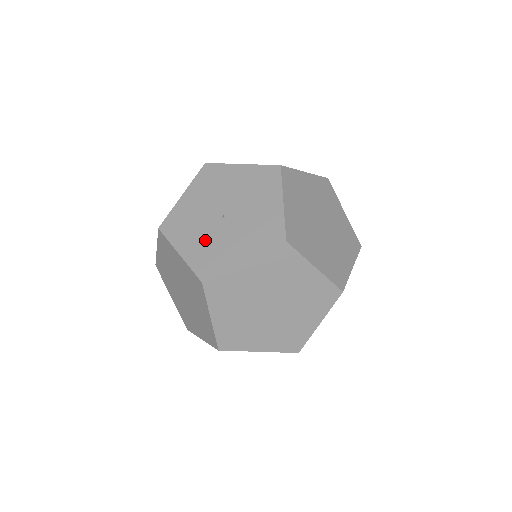
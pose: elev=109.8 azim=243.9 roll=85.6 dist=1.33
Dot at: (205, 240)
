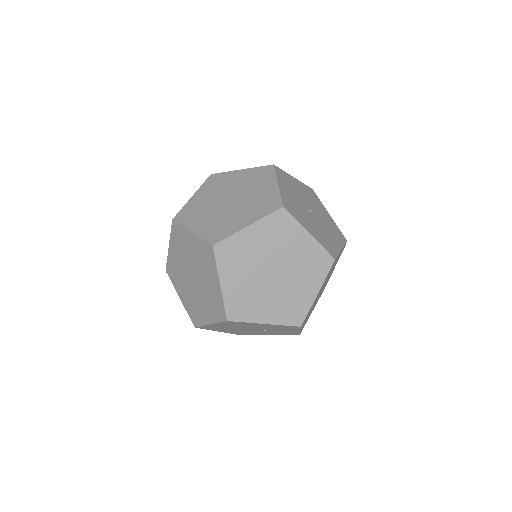
Dot at: (296, 201)
